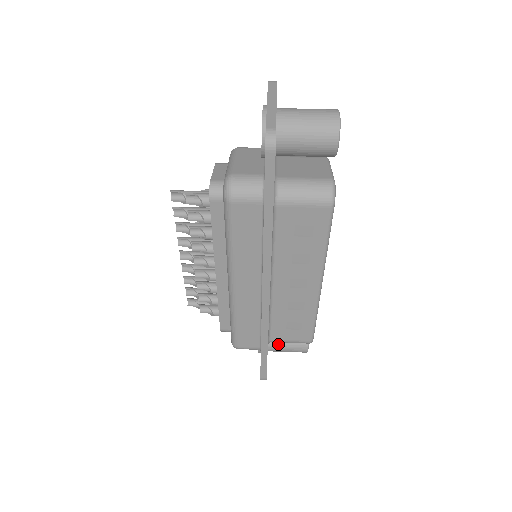
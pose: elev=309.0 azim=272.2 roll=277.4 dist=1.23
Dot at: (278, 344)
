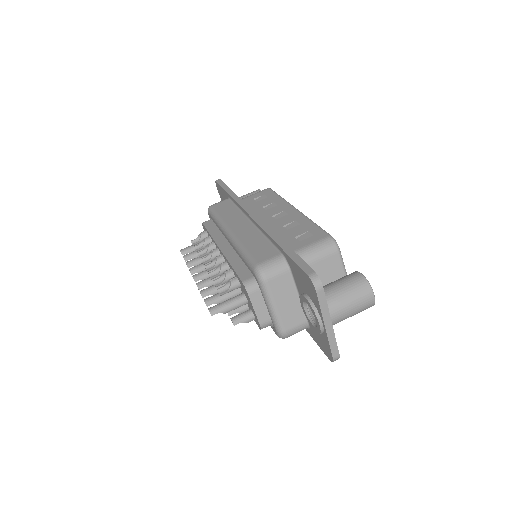
Dot at: occluded
